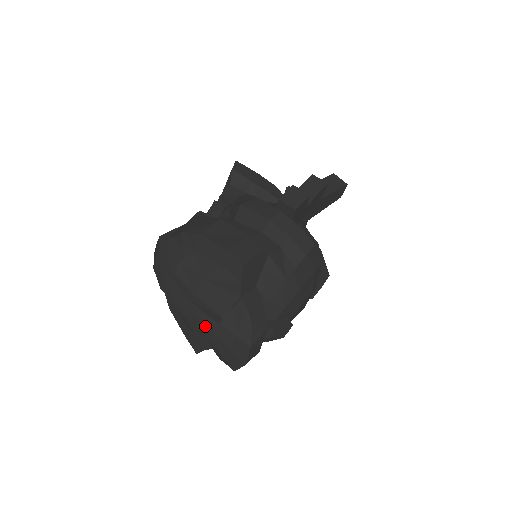
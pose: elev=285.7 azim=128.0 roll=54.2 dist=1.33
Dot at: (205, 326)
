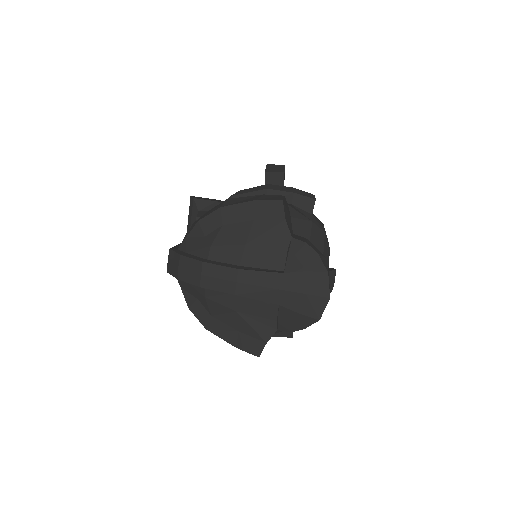
Dot at: (270, 287)
